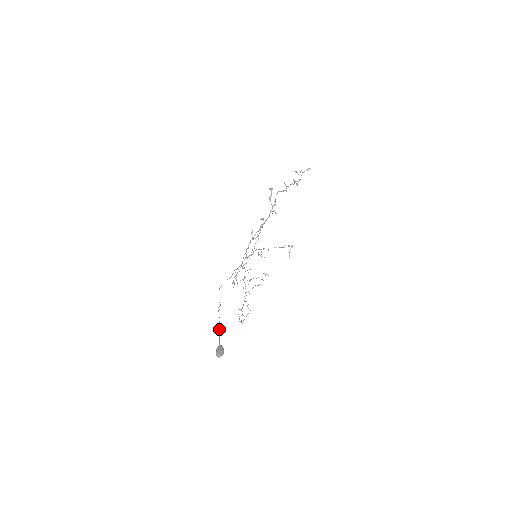
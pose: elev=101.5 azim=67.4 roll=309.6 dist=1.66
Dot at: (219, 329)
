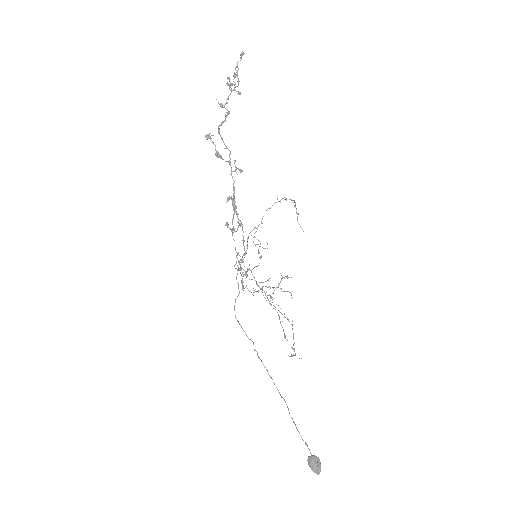
Dot at: occluded
